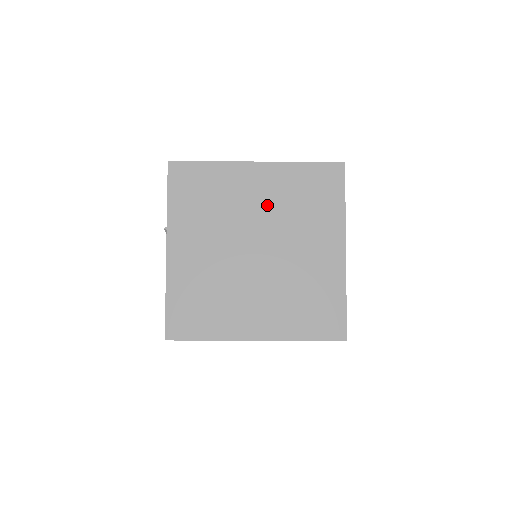
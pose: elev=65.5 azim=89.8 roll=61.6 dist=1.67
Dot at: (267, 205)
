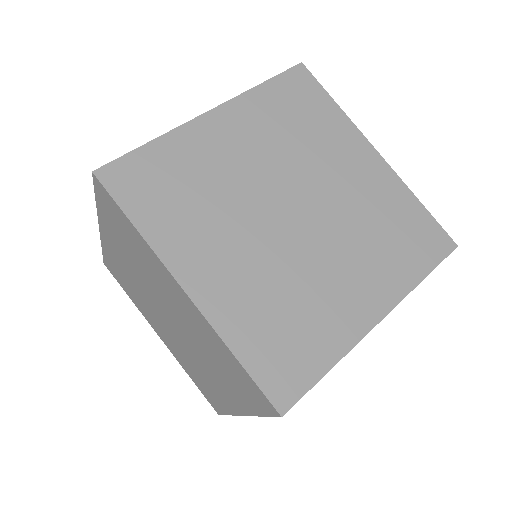
Dot at: (349, 192)
